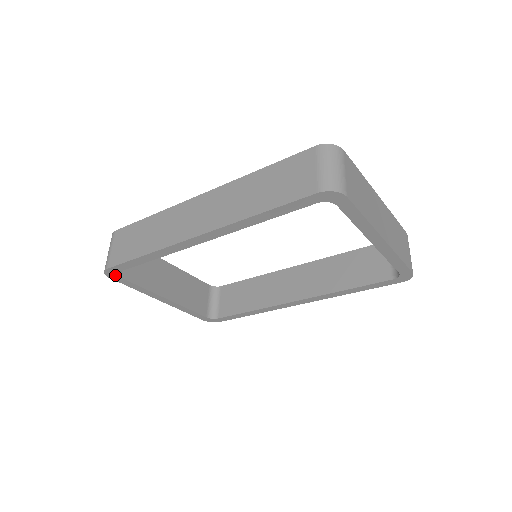
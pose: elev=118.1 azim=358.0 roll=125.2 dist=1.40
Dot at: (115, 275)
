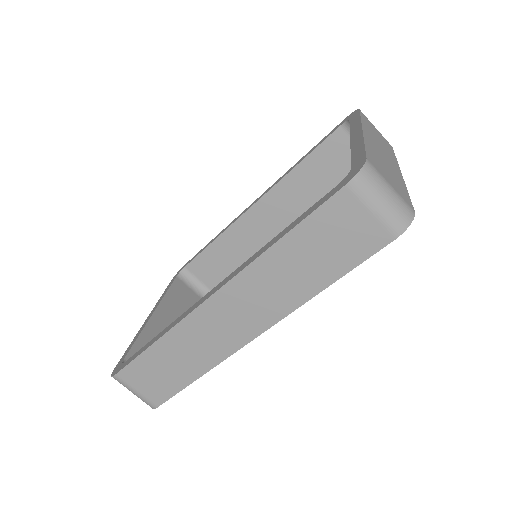
Dot at: occluded
